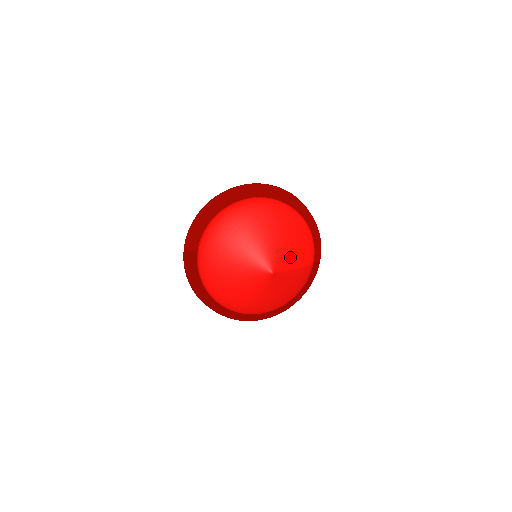
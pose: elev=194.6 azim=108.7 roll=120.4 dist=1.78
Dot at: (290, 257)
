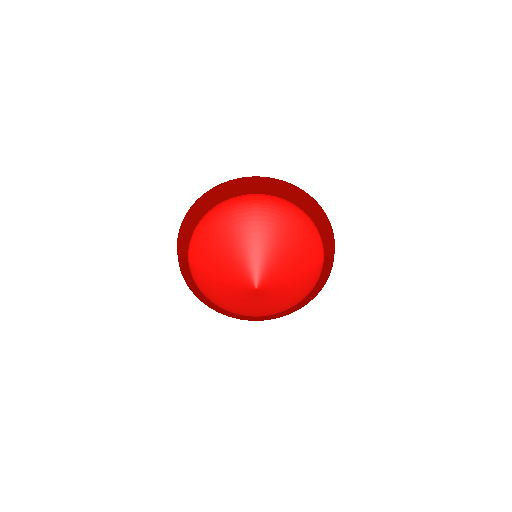
Dot at: (281, 266)
